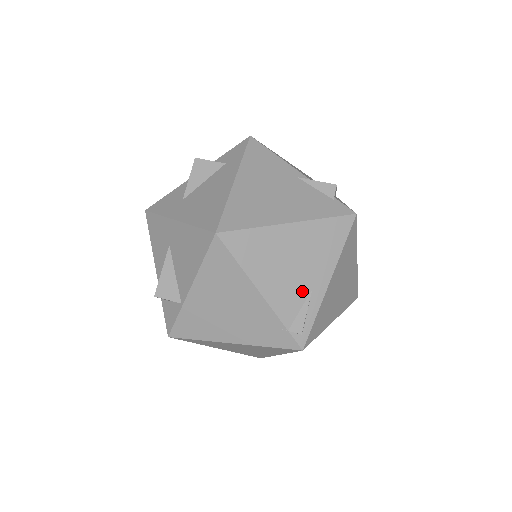
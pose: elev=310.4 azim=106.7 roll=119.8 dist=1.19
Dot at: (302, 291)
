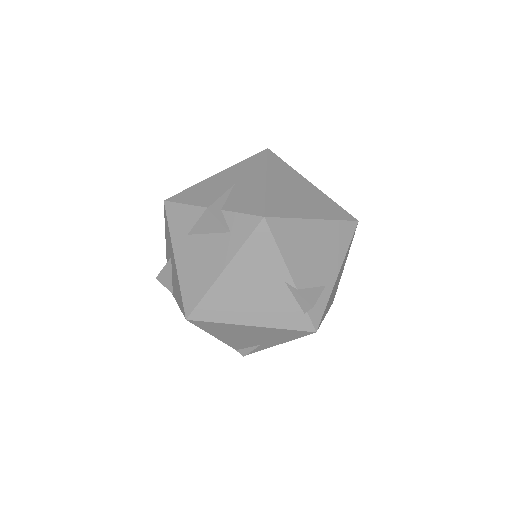
Dot at: (252, 344)
